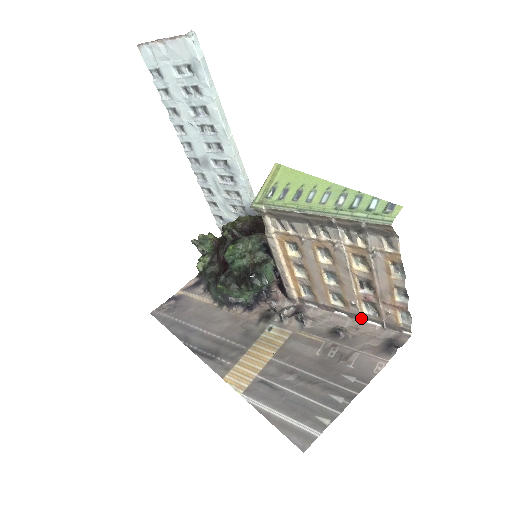
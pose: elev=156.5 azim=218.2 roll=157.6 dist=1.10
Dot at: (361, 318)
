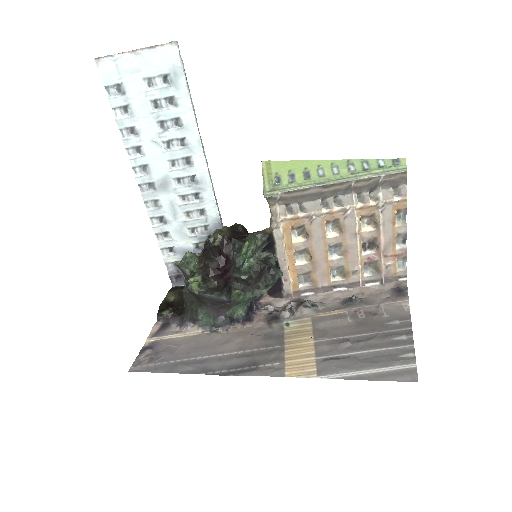
Dot at: (361, 284)
